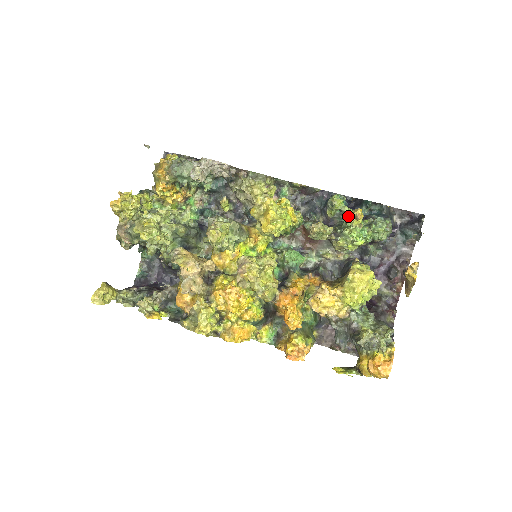
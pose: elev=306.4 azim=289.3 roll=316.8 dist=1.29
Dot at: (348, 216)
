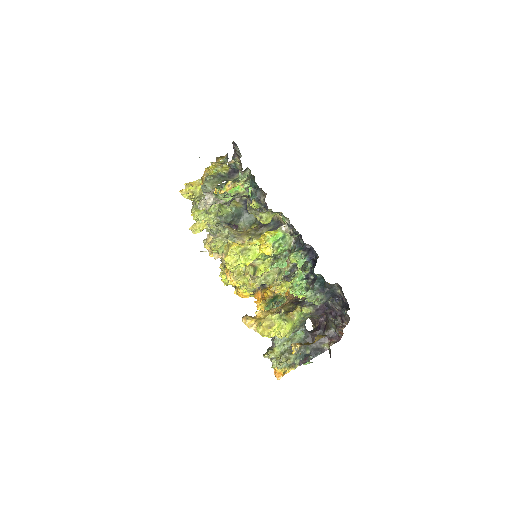
Dot at: (273, 285)
